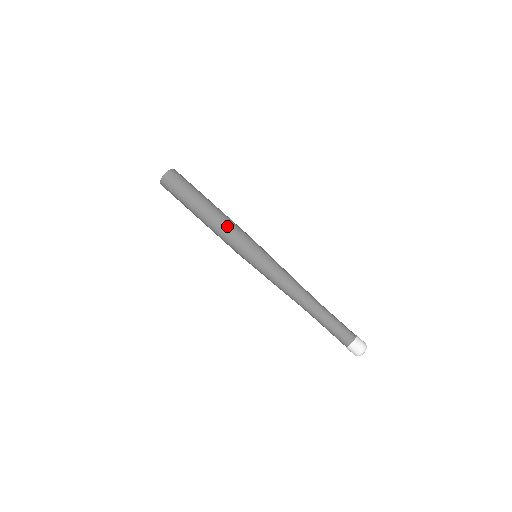
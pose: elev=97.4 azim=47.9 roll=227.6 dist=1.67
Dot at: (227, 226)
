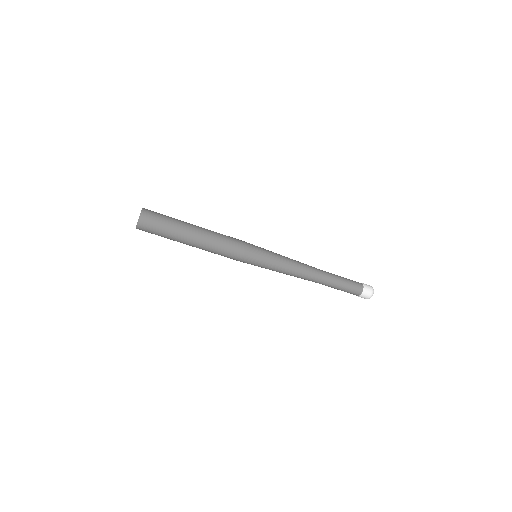
Dot at: (223, 240)
